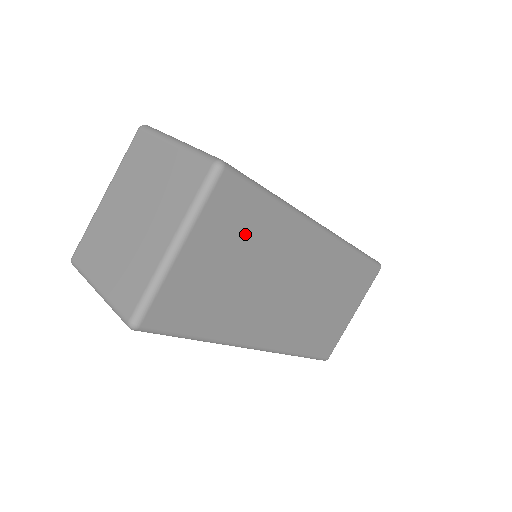
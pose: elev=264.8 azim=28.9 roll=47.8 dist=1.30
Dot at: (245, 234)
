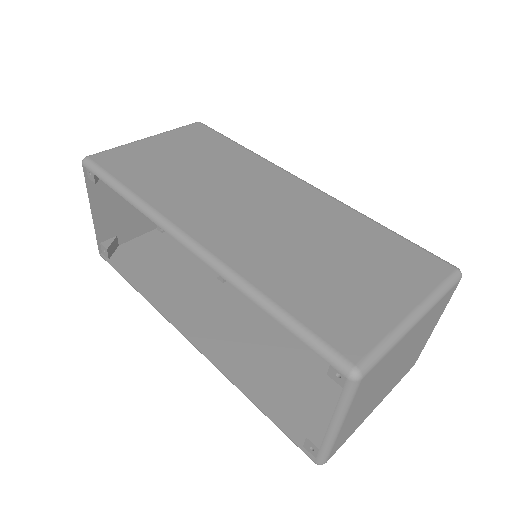
Dot at: (206, 151)
